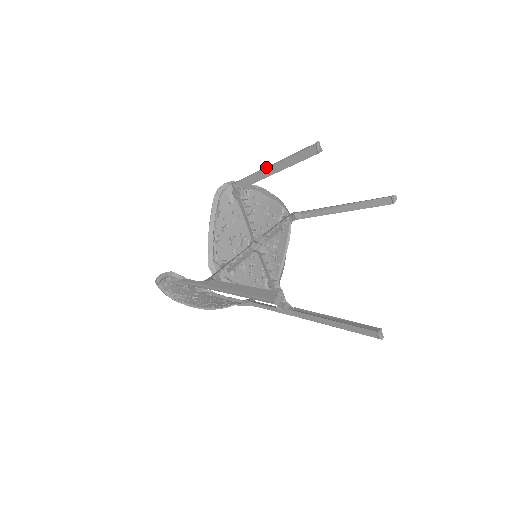
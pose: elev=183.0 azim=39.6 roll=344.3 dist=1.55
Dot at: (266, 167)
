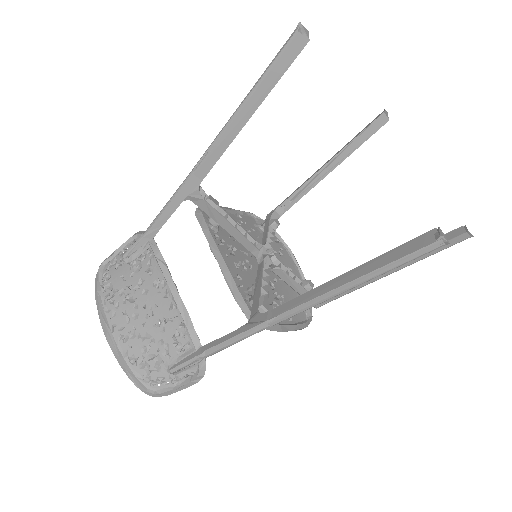
Dot at: (318, 169)
